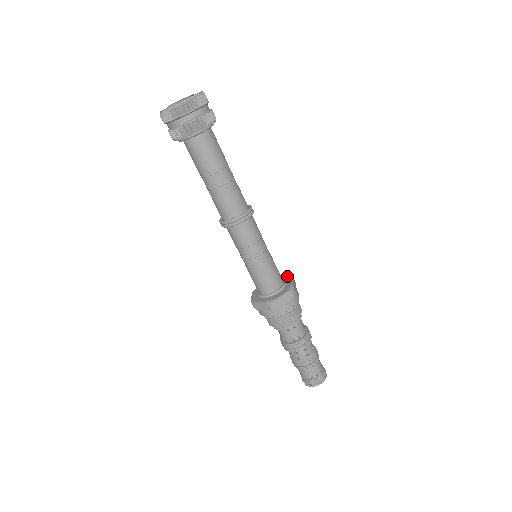
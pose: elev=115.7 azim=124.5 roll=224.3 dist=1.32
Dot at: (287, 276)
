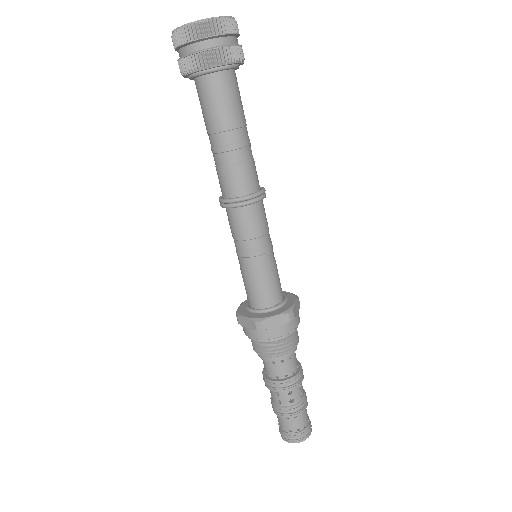
Dot at: (292, 293)
